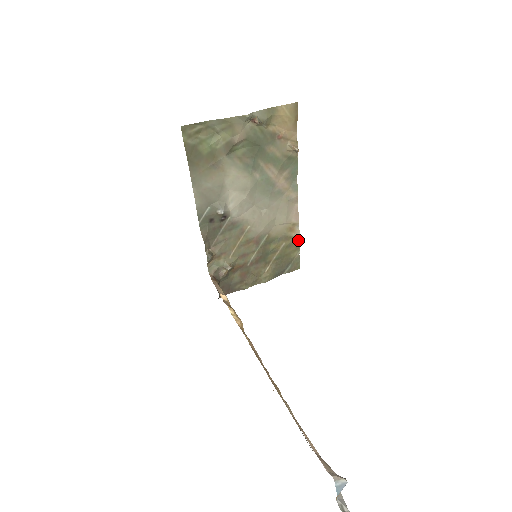
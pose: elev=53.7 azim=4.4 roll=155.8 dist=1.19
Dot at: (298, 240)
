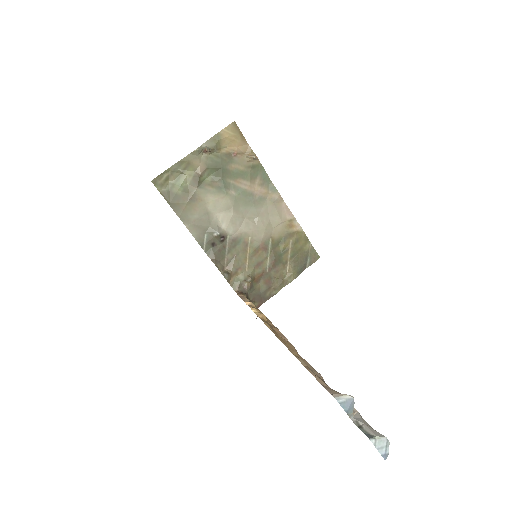
Dot at: (303, 233)
